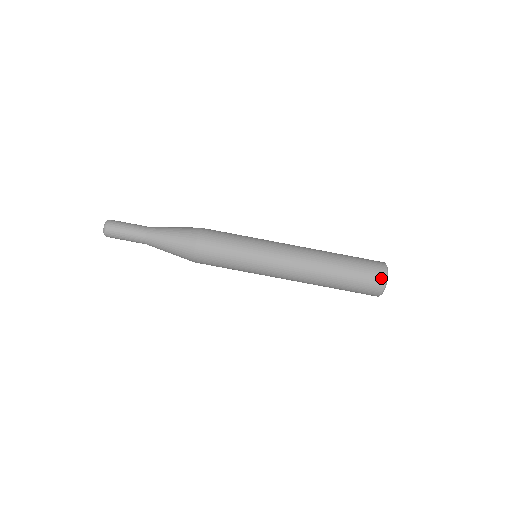
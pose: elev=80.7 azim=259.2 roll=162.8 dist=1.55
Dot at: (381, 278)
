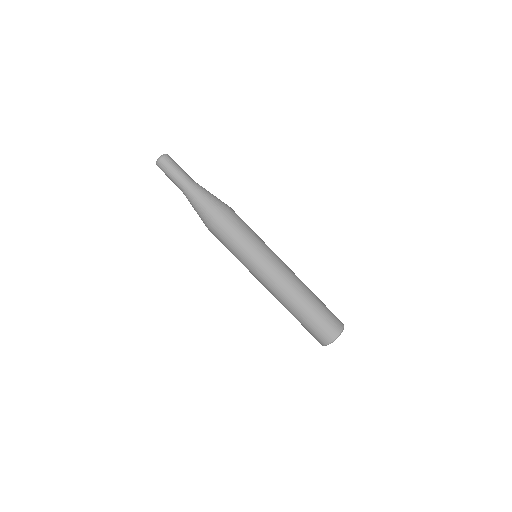
Dot at: (335, 333)
